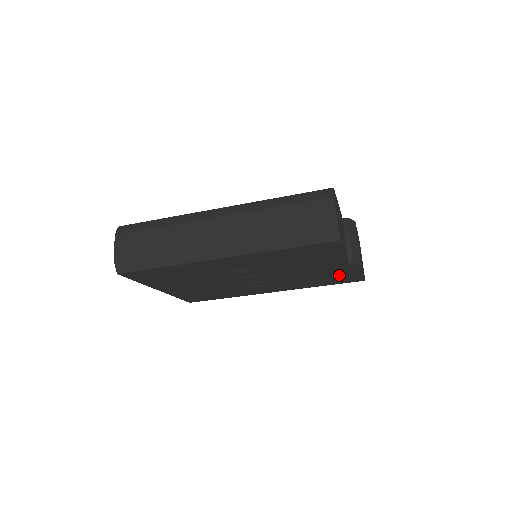
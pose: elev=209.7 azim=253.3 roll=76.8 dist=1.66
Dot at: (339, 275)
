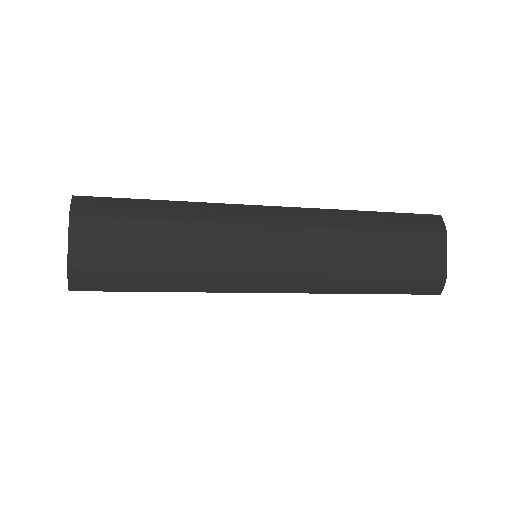
Dot at: occluded
